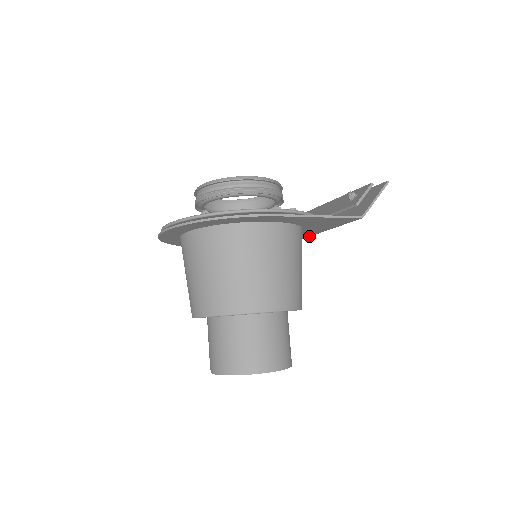
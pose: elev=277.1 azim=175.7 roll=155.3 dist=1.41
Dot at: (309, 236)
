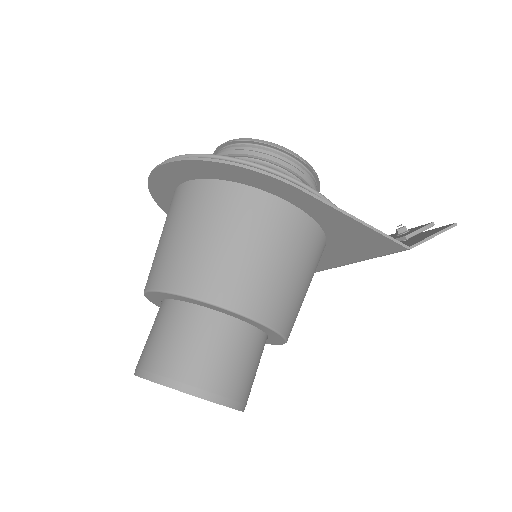
Dot at: (330, 267)
